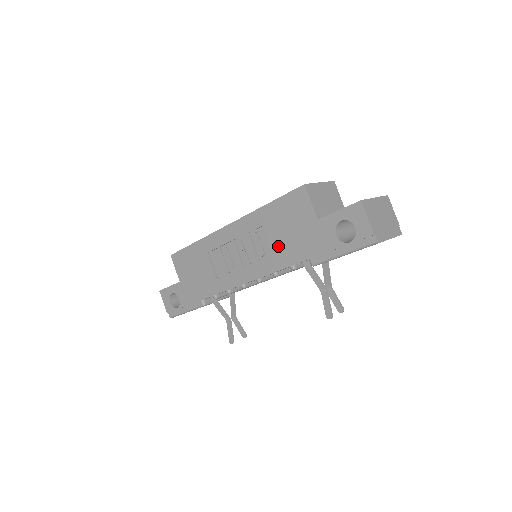
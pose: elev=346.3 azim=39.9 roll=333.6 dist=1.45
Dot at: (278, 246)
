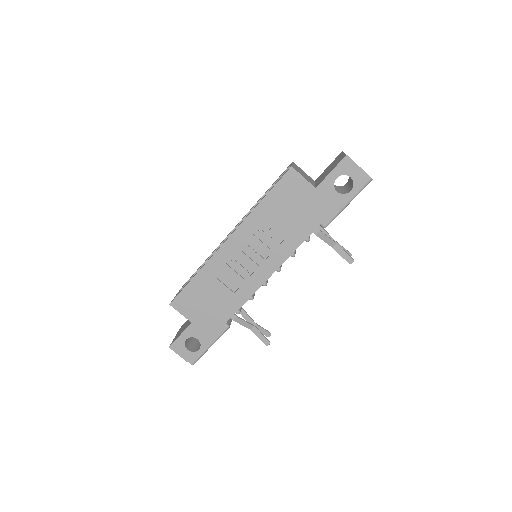
Dot at: (287, 229)
